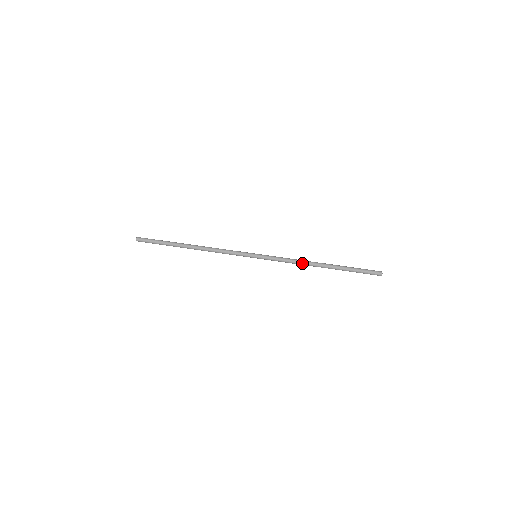
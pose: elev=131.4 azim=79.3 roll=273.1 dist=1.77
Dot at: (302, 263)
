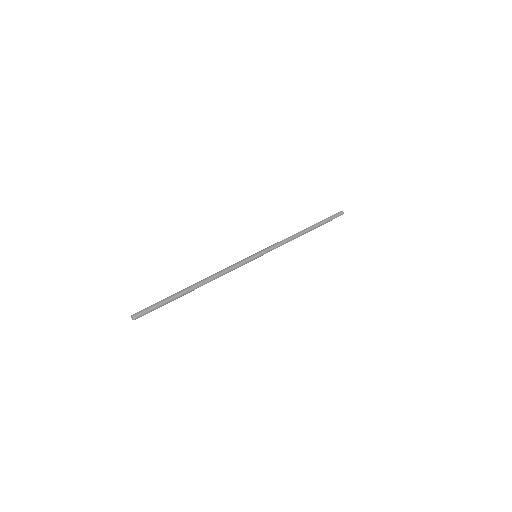
Dot at: (293, 238)
